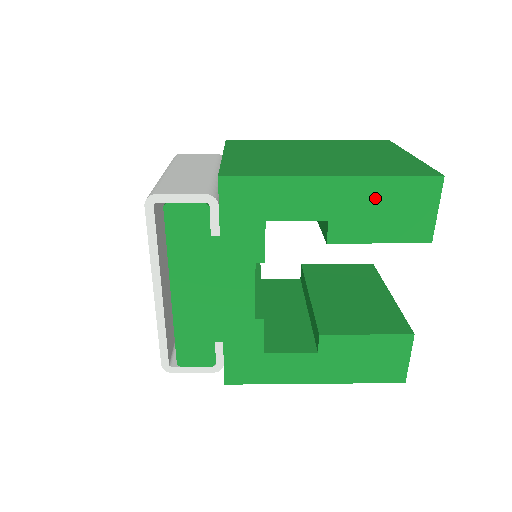
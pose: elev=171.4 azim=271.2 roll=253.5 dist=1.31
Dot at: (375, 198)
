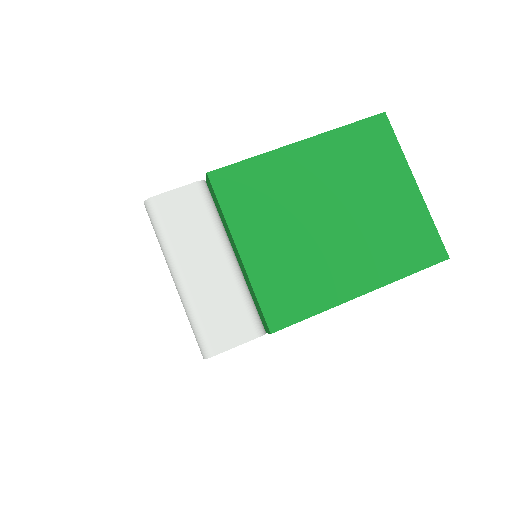
Dot at: occluded
